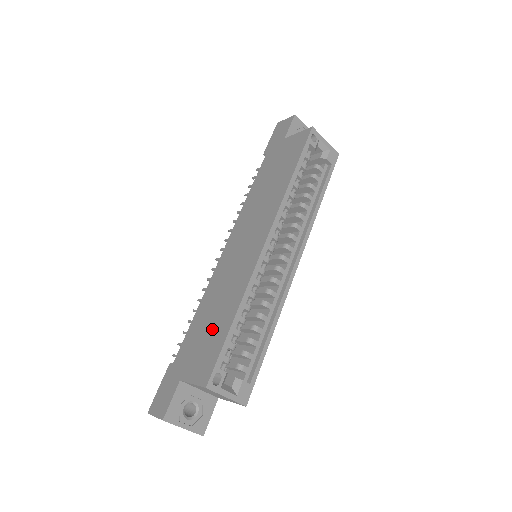
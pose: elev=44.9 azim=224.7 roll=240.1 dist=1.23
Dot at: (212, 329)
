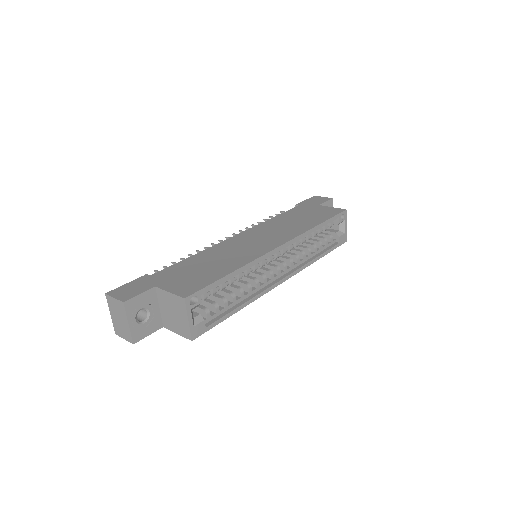
Dot at: (205, 270)
